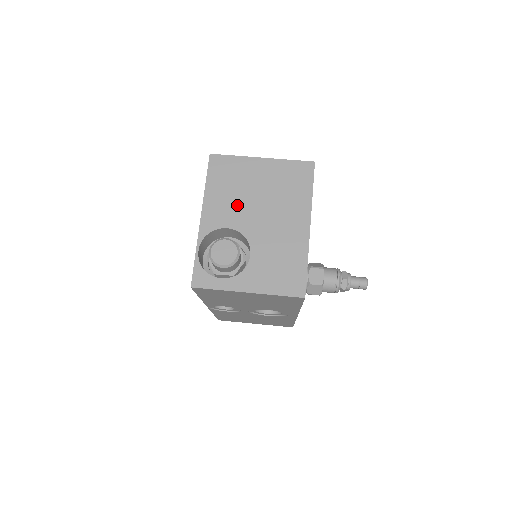
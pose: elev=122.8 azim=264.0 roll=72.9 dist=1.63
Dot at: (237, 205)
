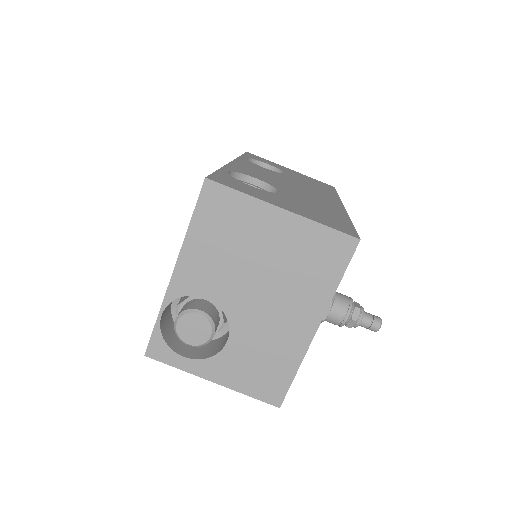
Dot at: (227, 271)
